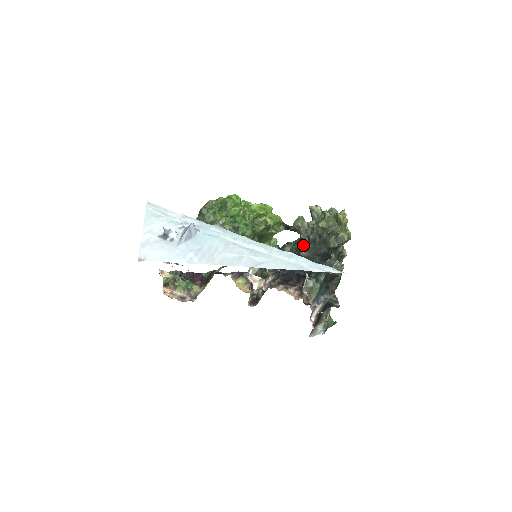
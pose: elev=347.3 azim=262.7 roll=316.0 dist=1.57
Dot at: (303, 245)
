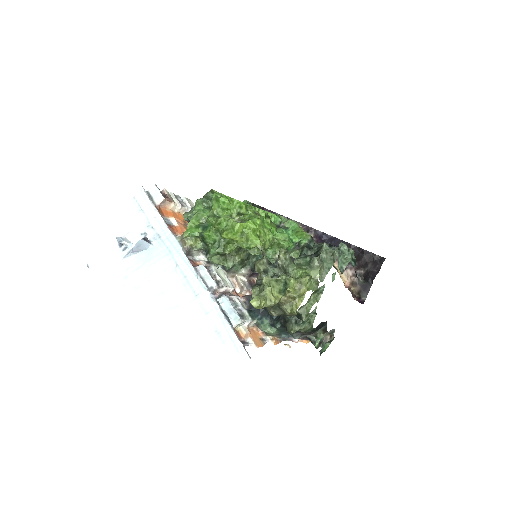
Dot at: occluded
